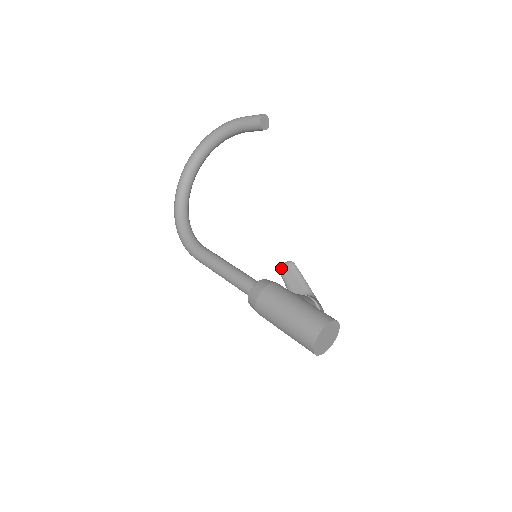
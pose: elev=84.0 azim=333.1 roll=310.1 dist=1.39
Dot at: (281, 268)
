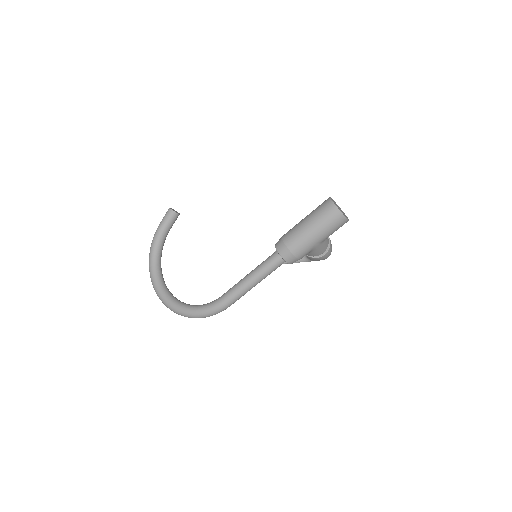
Dot at: occluded
